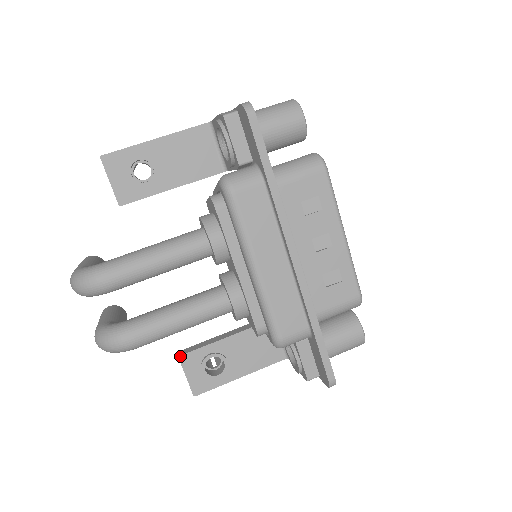
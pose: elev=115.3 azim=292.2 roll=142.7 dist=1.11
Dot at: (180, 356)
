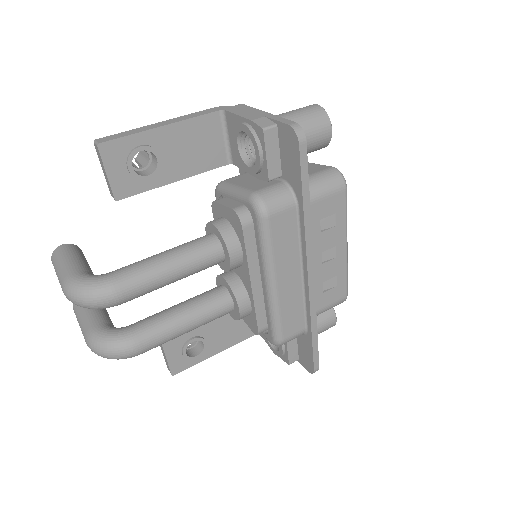
Dot at: occluded
